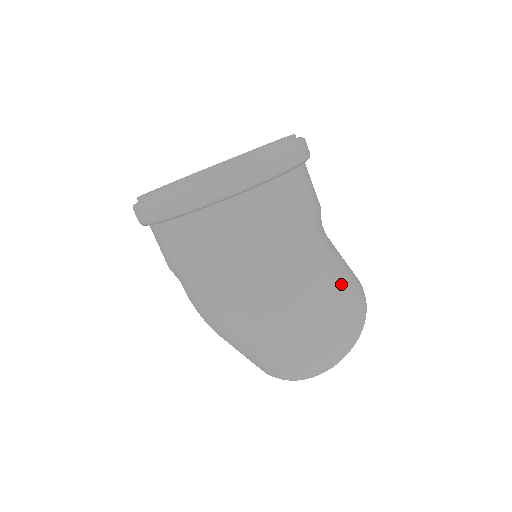
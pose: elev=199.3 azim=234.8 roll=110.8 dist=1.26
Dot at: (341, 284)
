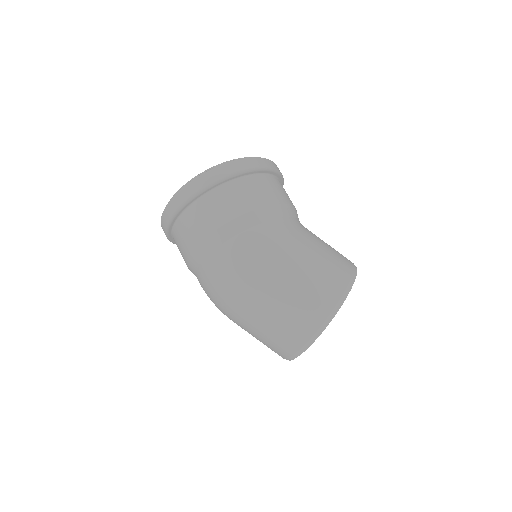
Dot at: (304, 260)
